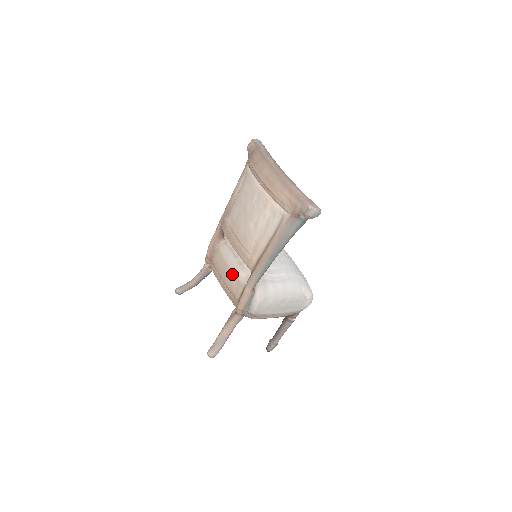
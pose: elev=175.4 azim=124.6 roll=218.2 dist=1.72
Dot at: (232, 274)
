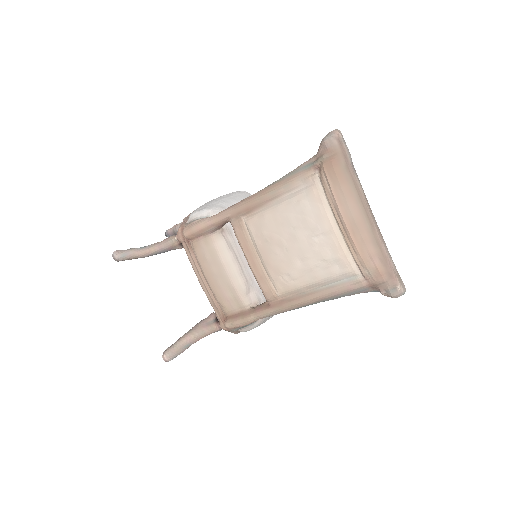
Dot at: (230, 287)
